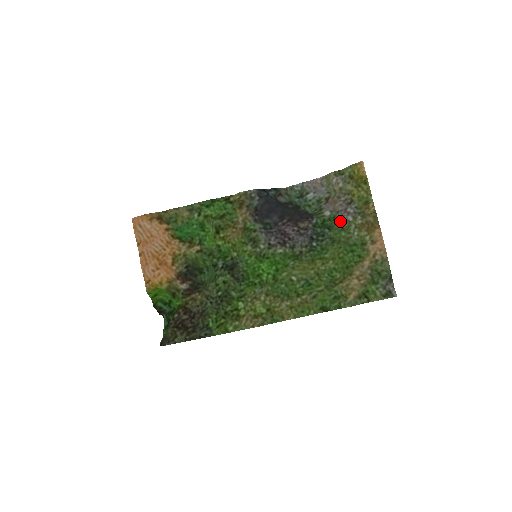
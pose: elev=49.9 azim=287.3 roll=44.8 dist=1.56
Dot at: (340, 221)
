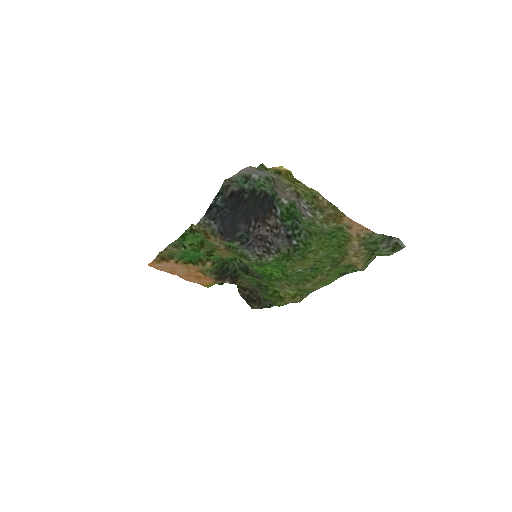
Dot at: (302, 216)
